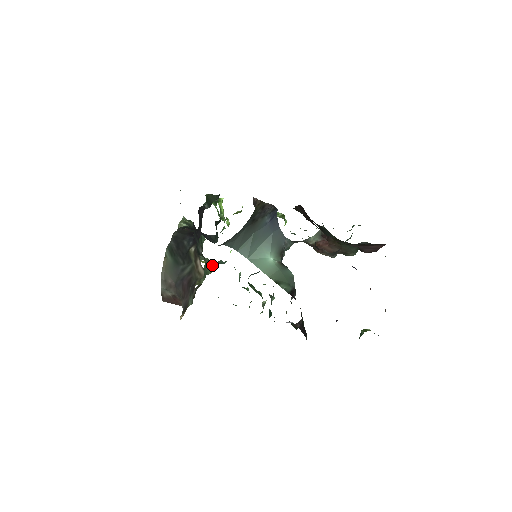
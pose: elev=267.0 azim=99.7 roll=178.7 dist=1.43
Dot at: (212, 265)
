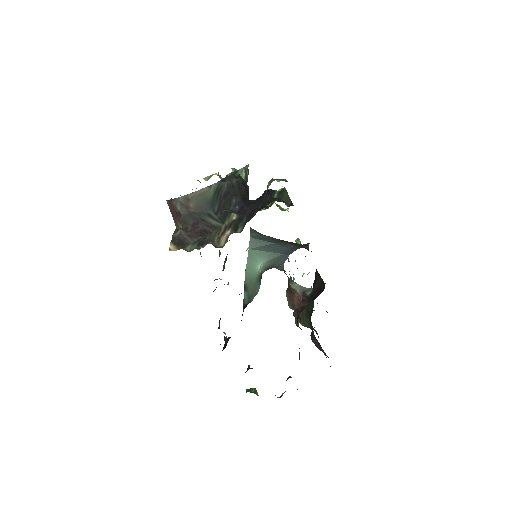
Dot at: occluded
